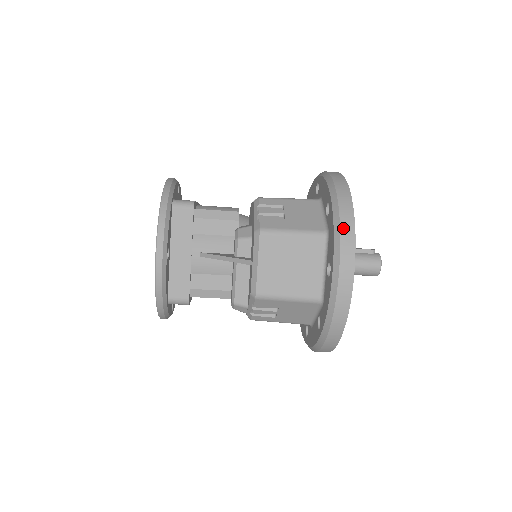
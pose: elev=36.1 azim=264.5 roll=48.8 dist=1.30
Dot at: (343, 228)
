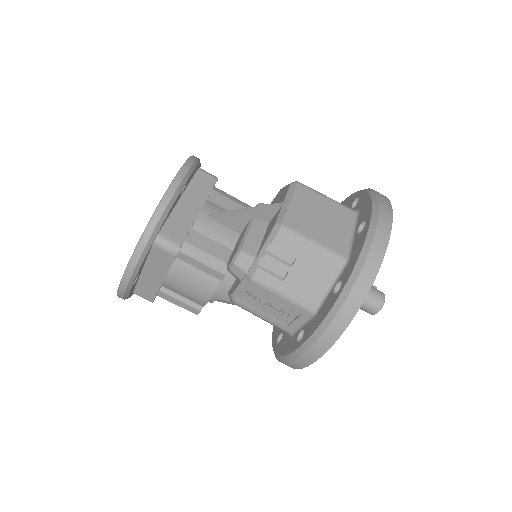
Dot at: (380, 195)
